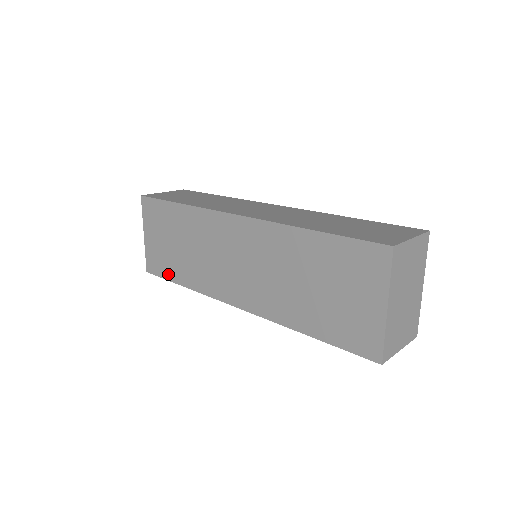
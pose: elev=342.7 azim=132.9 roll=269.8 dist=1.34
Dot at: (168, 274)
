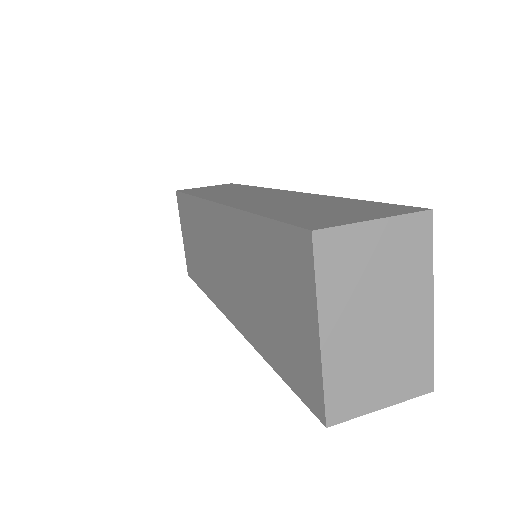
Dot at: (196, 277)
